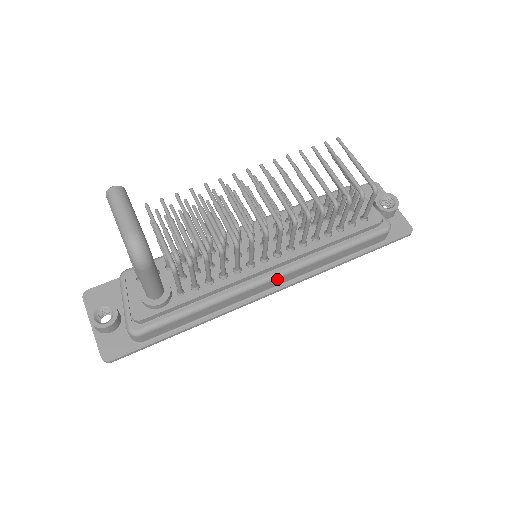
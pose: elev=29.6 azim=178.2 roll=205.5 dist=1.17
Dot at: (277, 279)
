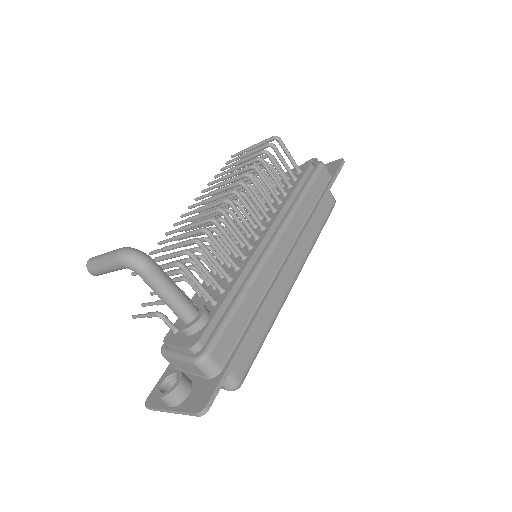
Dot at: (280, 240)
